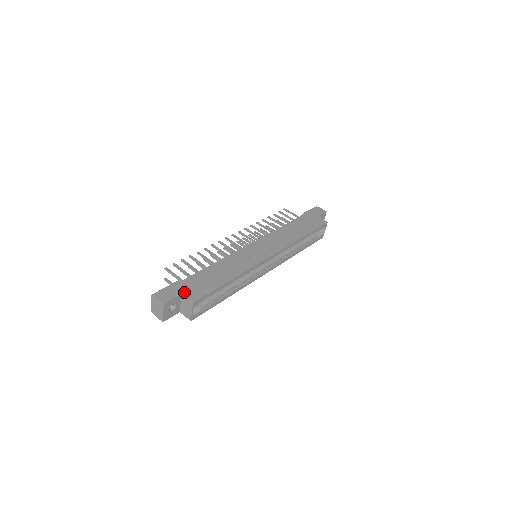
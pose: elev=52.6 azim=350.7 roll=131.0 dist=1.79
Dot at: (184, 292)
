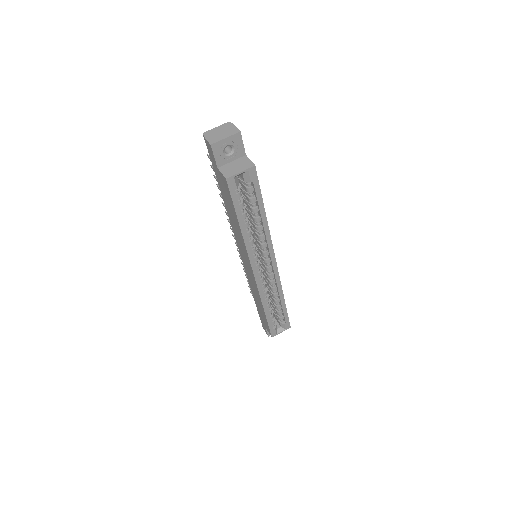
Dot at: occluded
